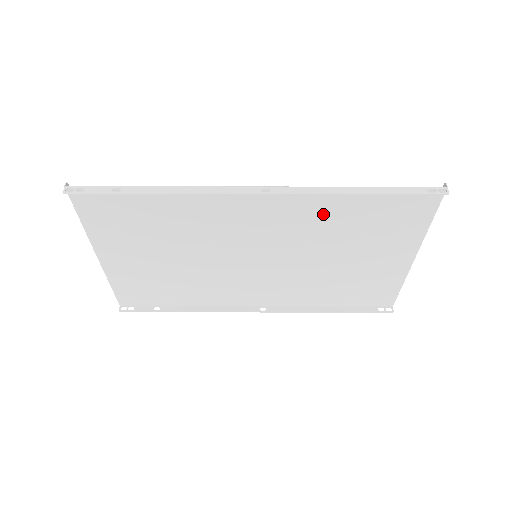
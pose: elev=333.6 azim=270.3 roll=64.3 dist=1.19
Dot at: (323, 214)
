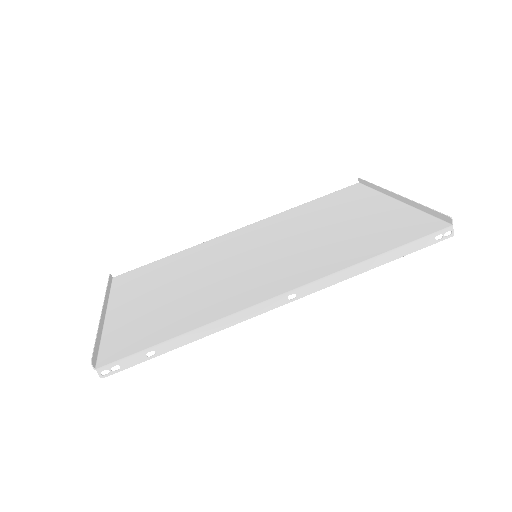
Dot at: (332, 255)
